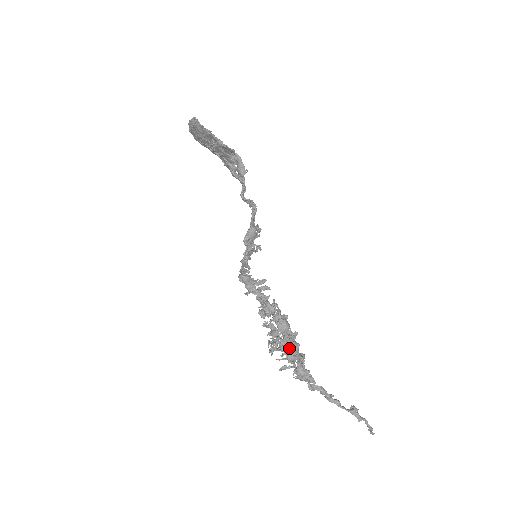
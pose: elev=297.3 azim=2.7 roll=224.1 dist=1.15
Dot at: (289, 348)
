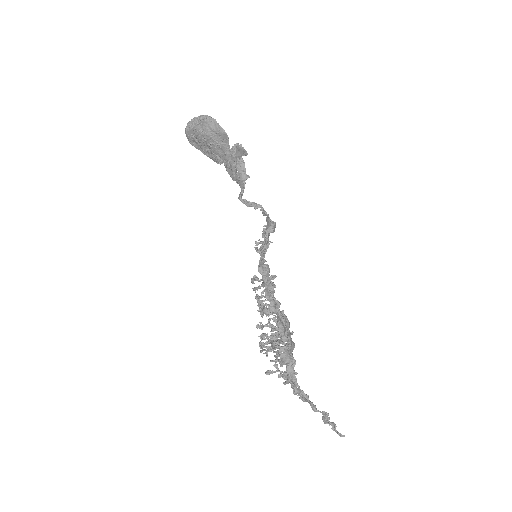
Dot at: (291, 346)
